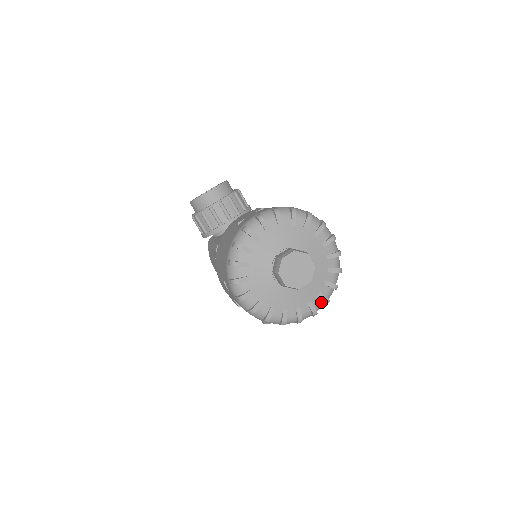
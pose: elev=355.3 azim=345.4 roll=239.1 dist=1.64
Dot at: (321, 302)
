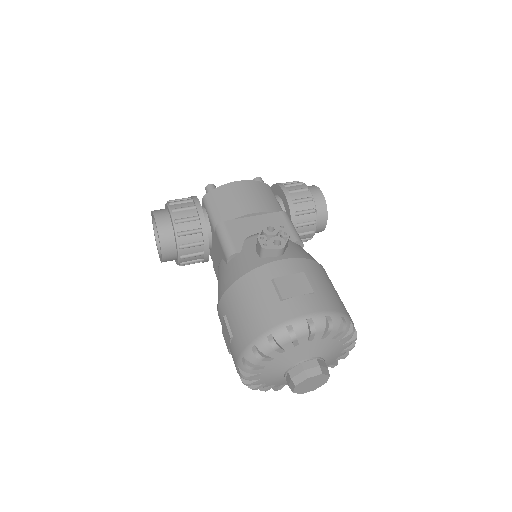
Dot at: occluded
